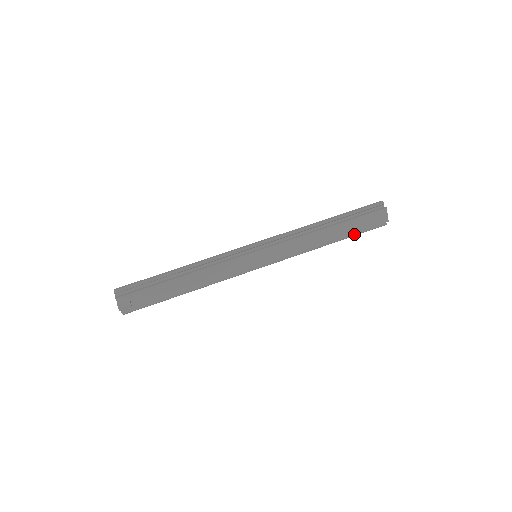
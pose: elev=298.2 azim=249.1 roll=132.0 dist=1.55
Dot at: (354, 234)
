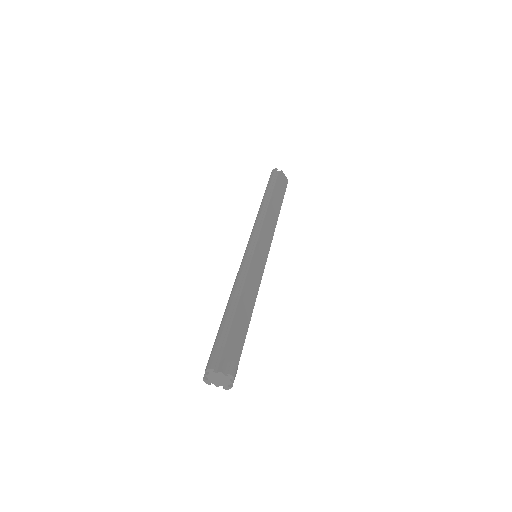
Dot at: occluded
